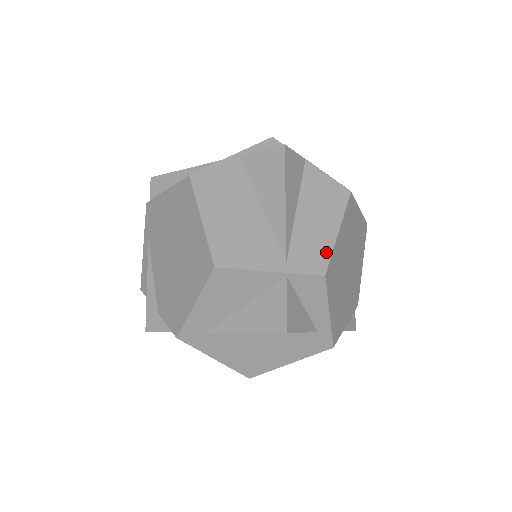
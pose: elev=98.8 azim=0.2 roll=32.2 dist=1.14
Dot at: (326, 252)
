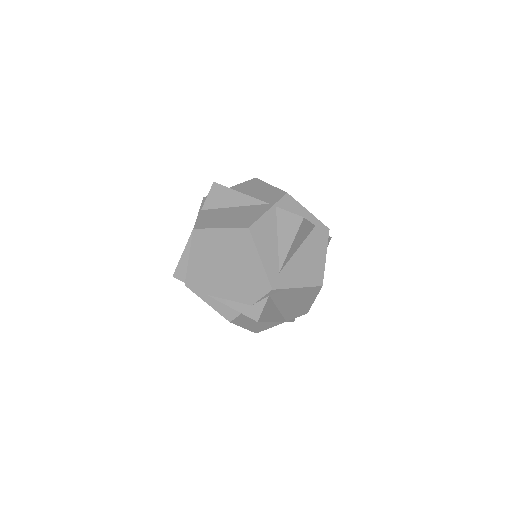
Dot at: (276, 190)
